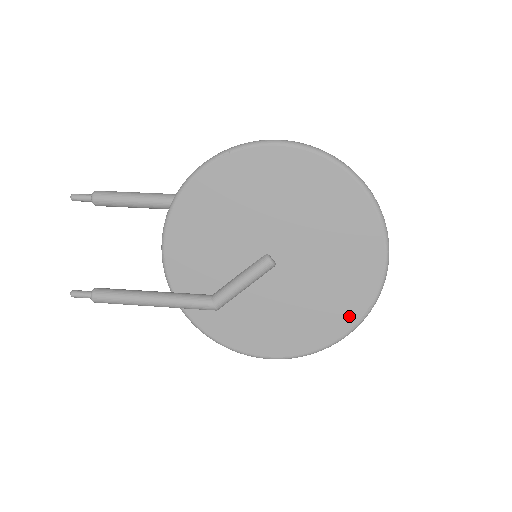
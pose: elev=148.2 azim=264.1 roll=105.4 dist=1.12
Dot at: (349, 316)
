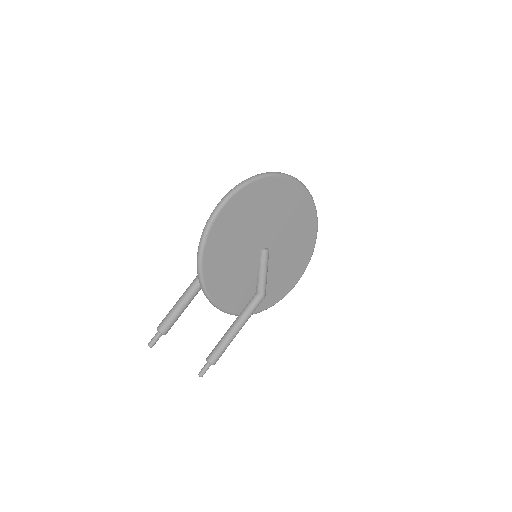
Dot at: (312, 227)
